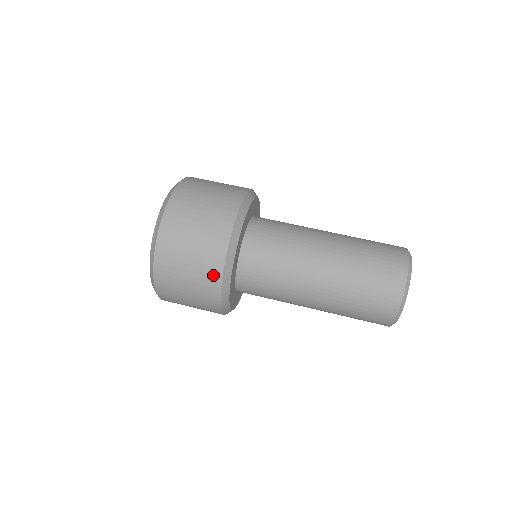
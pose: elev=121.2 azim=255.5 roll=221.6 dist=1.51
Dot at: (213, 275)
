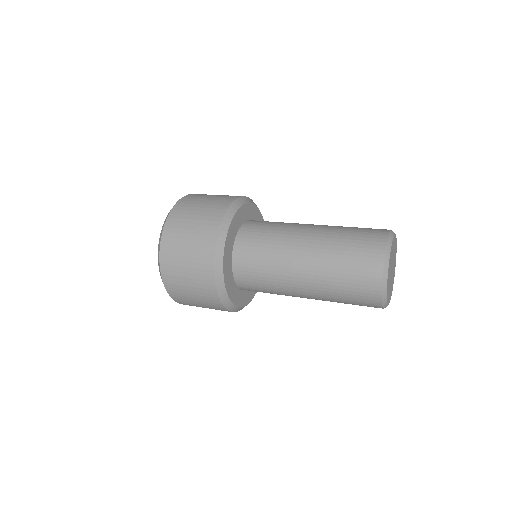
Dot at: (209, 241)
